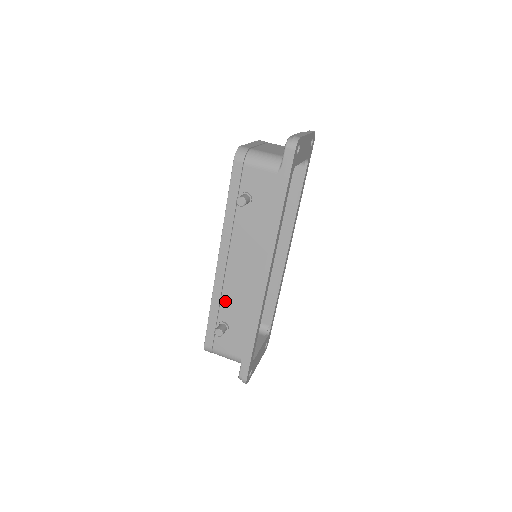
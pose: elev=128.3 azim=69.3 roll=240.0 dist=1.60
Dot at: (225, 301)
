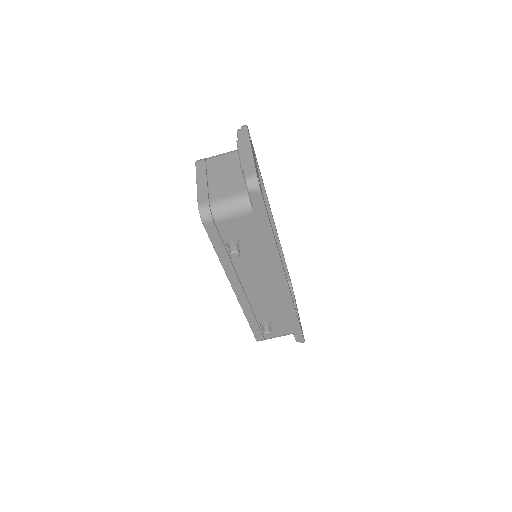
Dot at: (257, 311)
